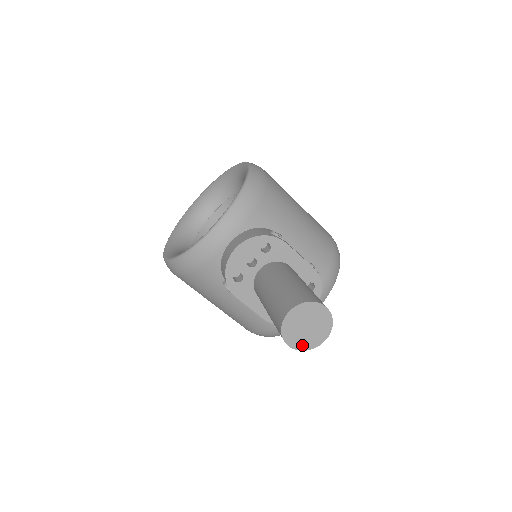
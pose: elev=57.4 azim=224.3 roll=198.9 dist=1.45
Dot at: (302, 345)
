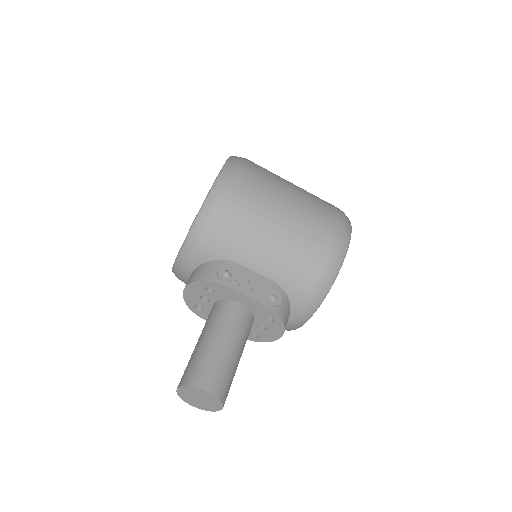
Dot at: (204, 408)
